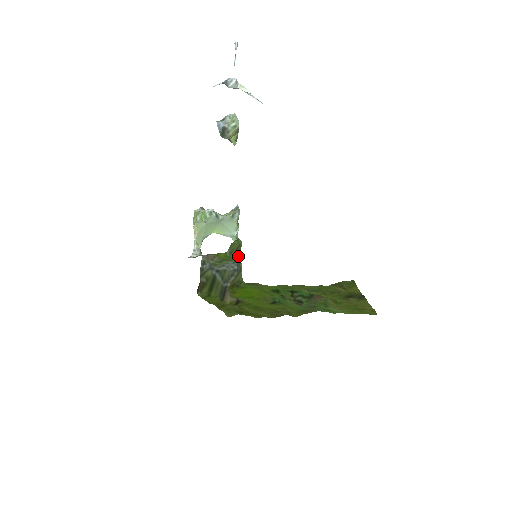
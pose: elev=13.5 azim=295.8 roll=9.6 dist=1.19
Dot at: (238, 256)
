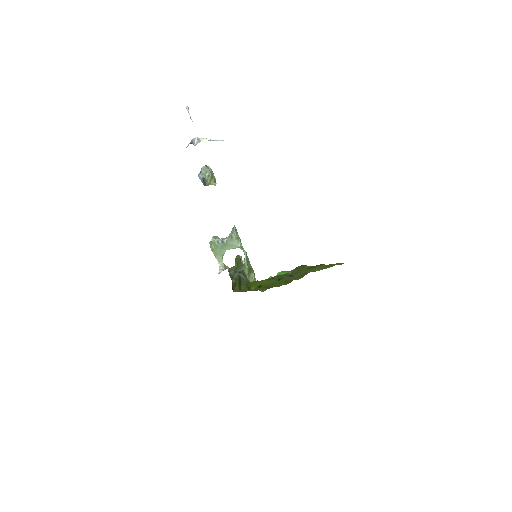
Dot at: (243, 264)
